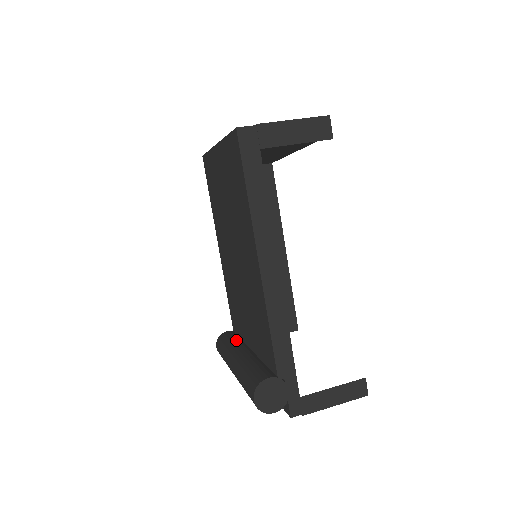
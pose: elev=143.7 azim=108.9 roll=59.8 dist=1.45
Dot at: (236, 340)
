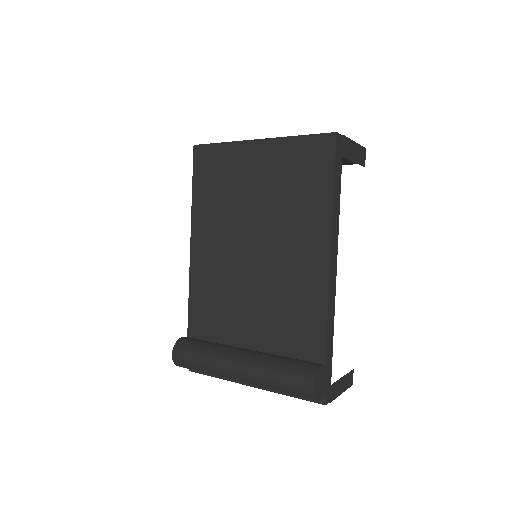
Dot at: (215, 343)
